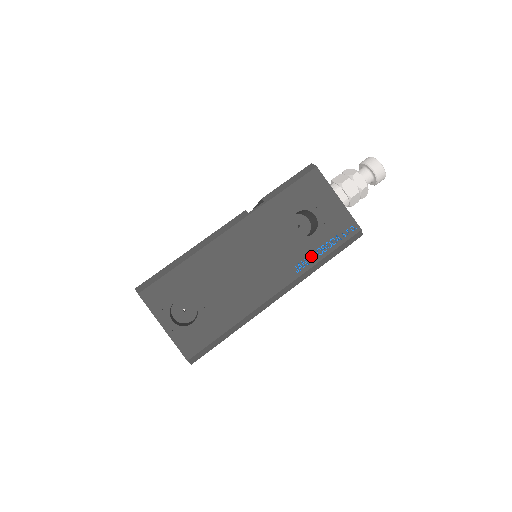
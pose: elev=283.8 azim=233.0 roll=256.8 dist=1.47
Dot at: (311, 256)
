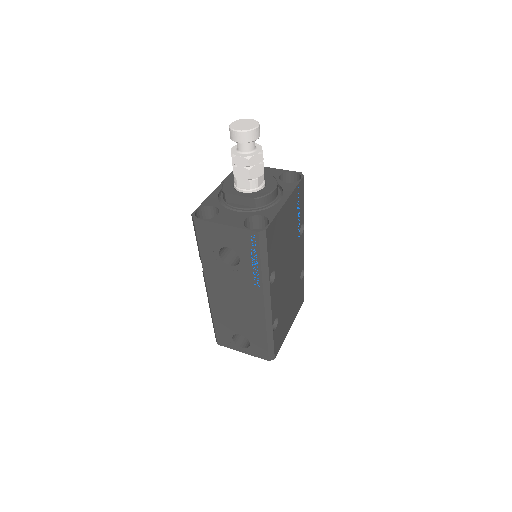
Dot at: (254, 272)
